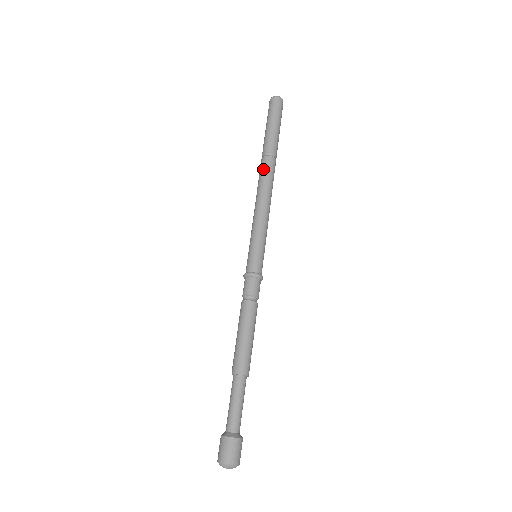
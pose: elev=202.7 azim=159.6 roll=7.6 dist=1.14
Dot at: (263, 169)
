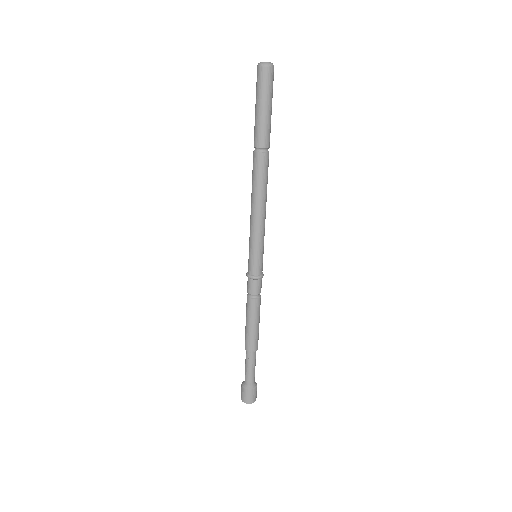
Dot at: (257, 169)
